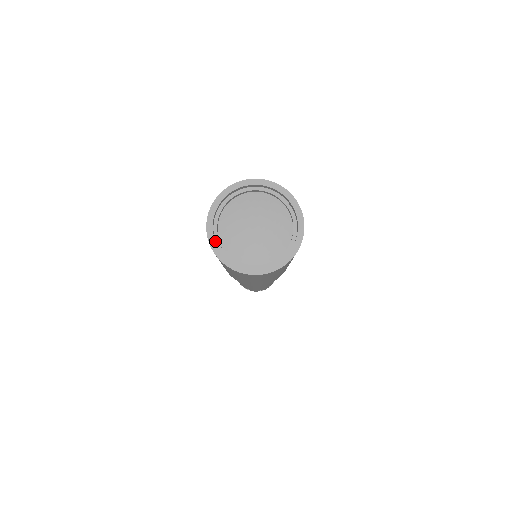
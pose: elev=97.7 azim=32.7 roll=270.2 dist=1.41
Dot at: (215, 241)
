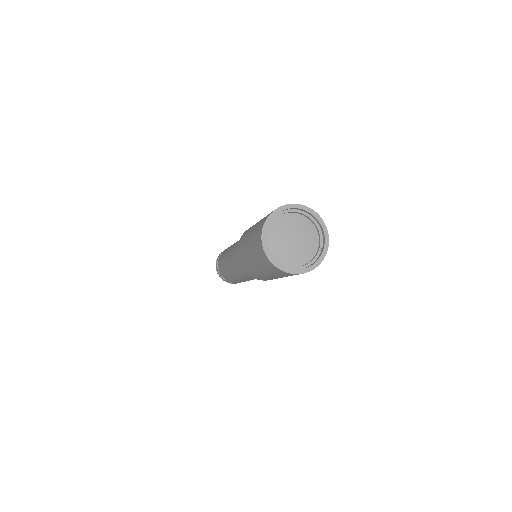
Dot at: (270, 222)
